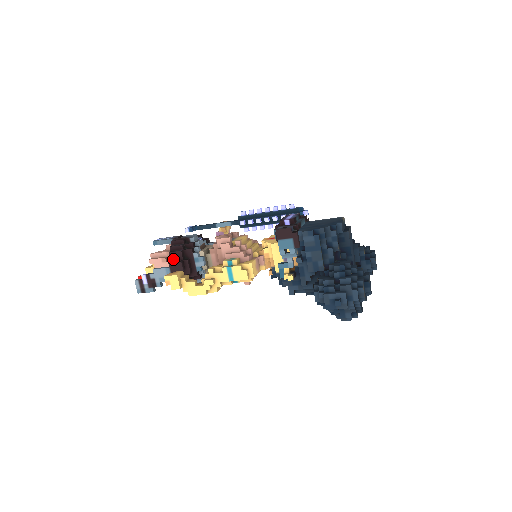
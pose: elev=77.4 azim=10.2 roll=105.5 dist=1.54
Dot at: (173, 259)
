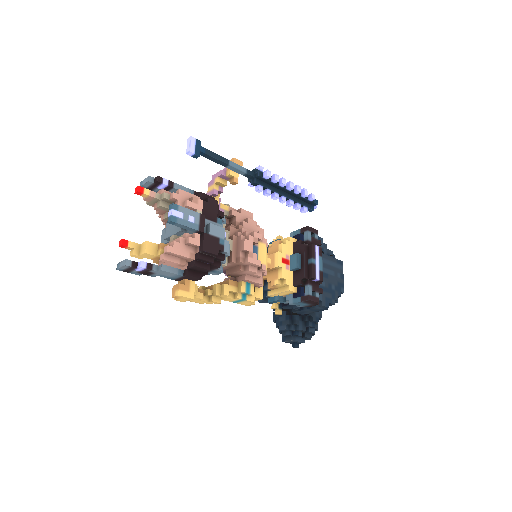
Dot at: (193, 269)
